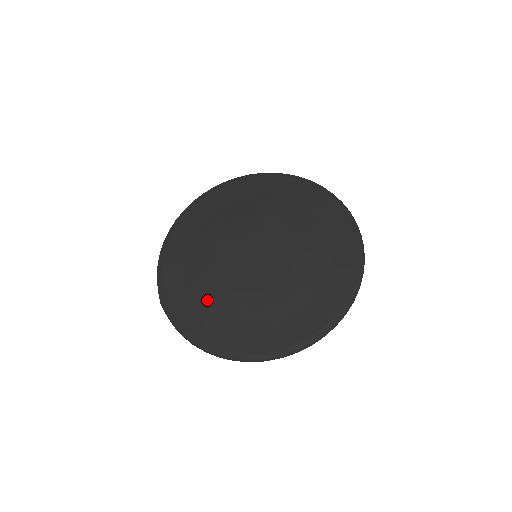
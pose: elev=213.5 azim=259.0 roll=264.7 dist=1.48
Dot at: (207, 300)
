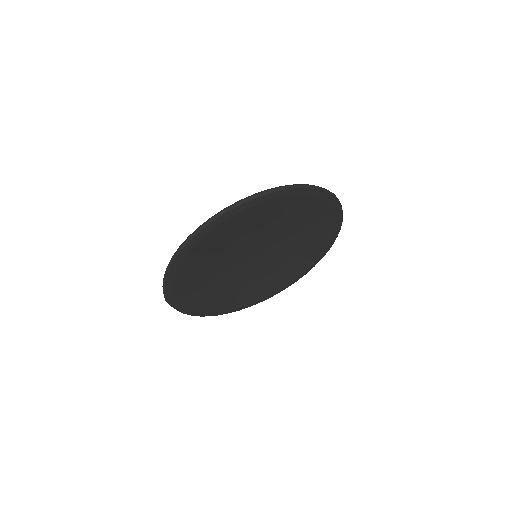
Dot at: occluded
